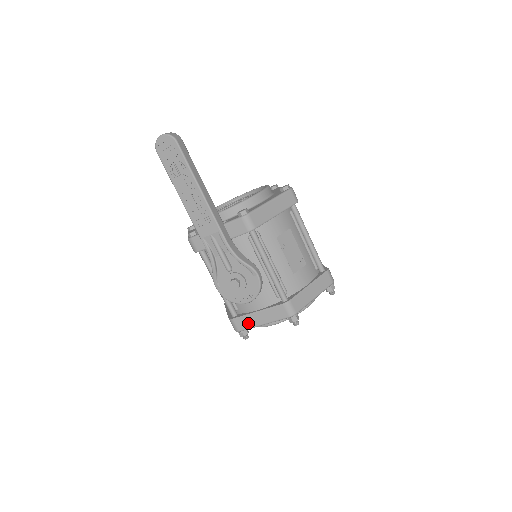
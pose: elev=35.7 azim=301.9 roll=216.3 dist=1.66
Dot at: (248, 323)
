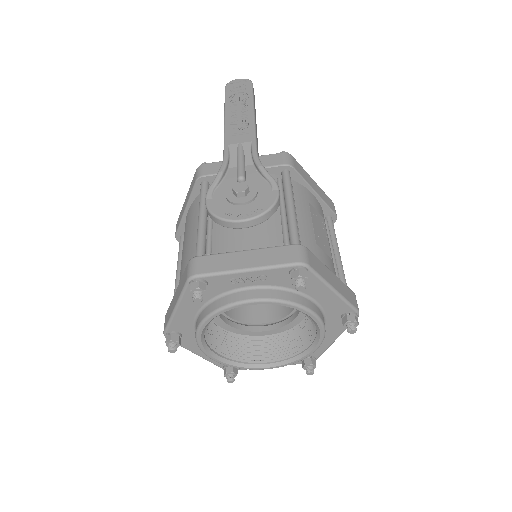
Dot at: (220, 264)
